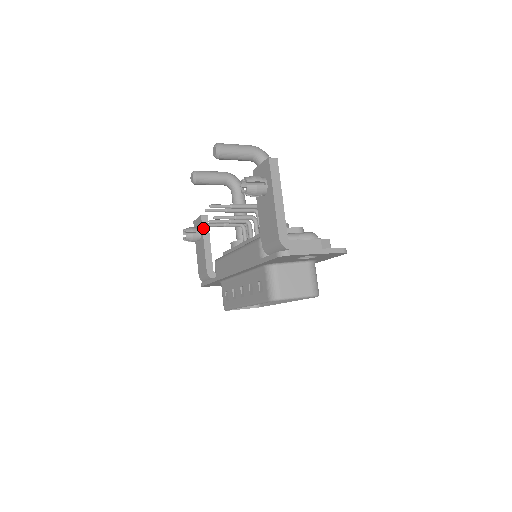
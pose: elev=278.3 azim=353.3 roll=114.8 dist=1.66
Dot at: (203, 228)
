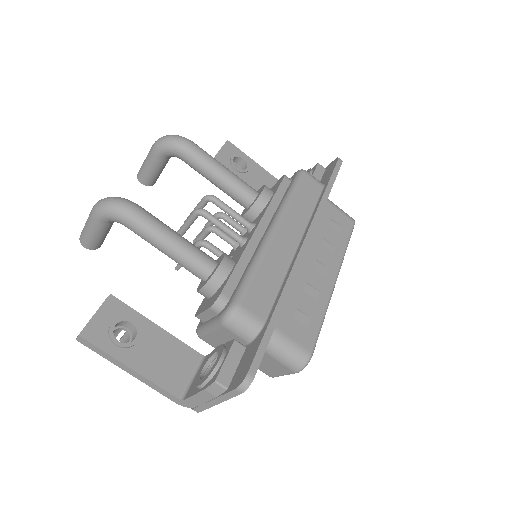
Dot at: occluded
